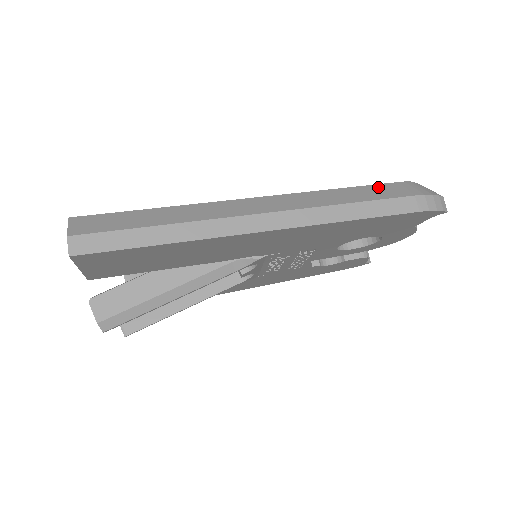
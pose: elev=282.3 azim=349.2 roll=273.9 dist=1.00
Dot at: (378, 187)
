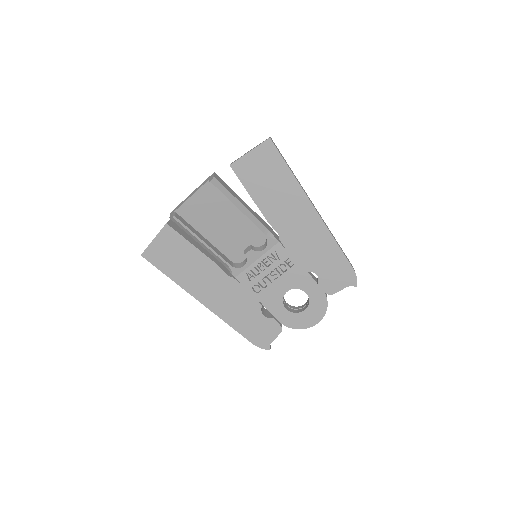
Dot at: occluded
